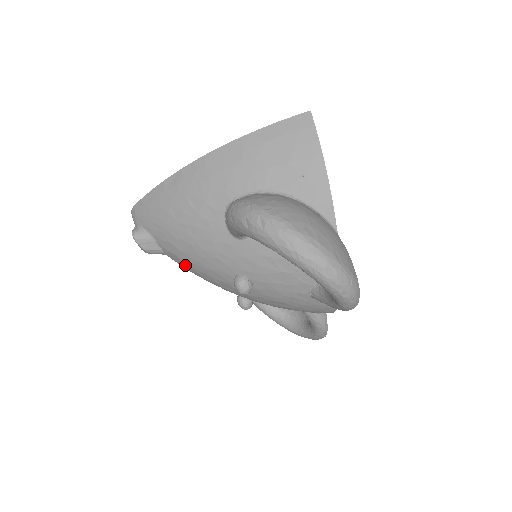
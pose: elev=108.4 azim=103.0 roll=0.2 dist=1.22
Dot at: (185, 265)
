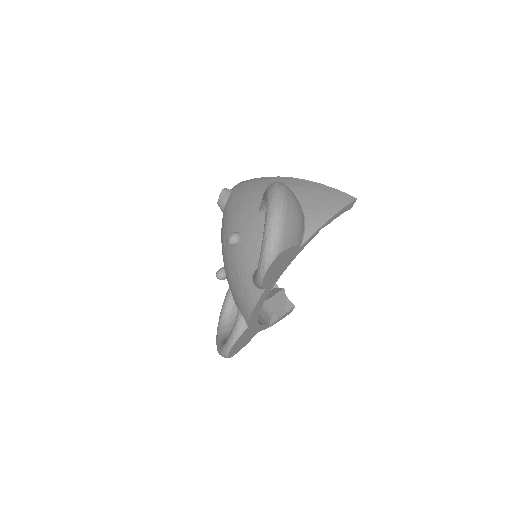
Dot at: (224, 219)
